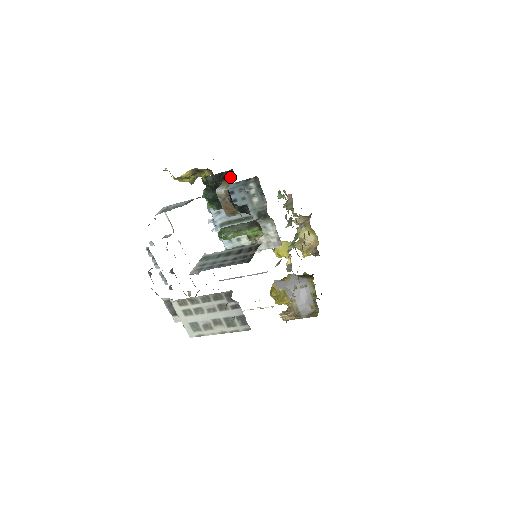
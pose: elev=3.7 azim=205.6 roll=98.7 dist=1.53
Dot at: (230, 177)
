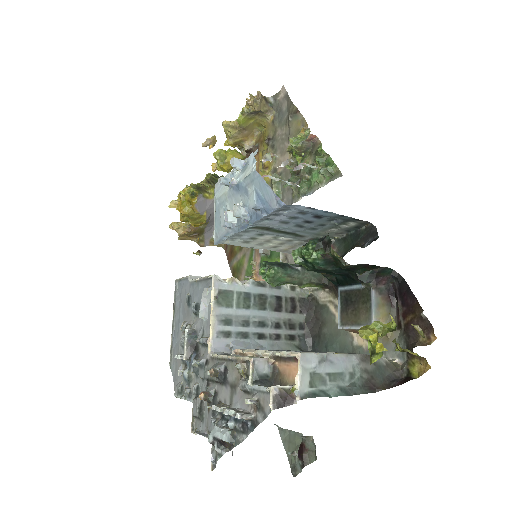
Dot at: (385, 285)
